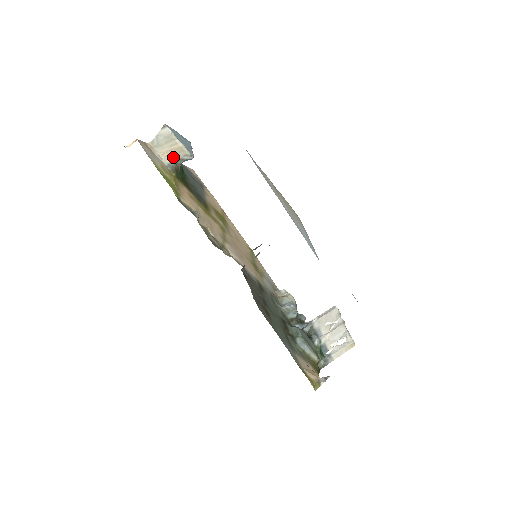
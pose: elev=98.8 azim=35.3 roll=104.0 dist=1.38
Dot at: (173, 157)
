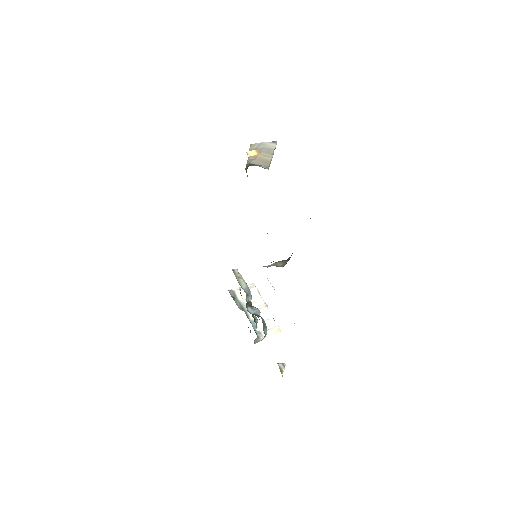
Dot at: (254, 161)
